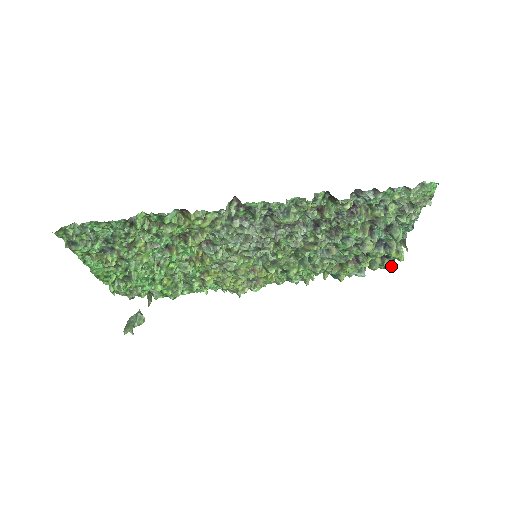
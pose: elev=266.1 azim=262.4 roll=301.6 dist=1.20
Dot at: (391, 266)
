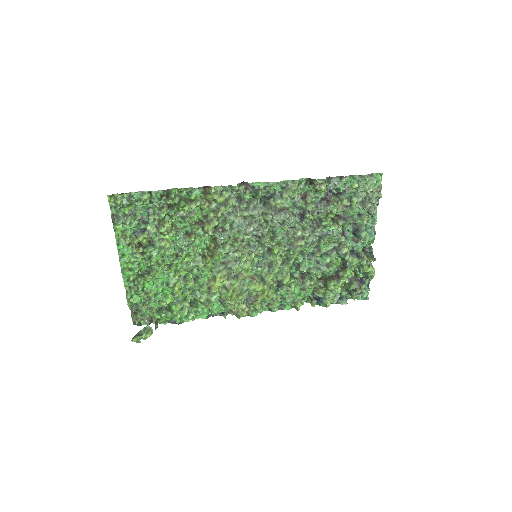
Dot at: (367, 295)
